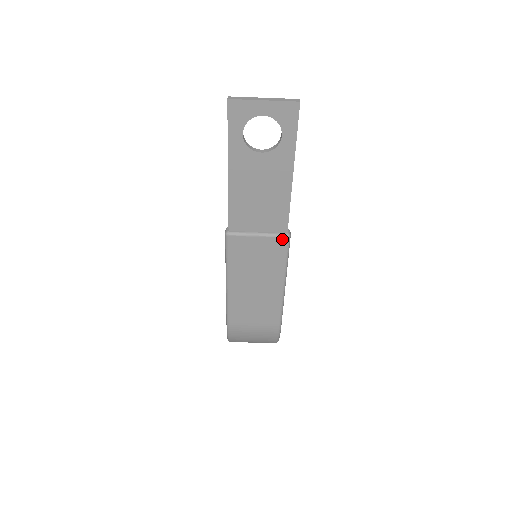
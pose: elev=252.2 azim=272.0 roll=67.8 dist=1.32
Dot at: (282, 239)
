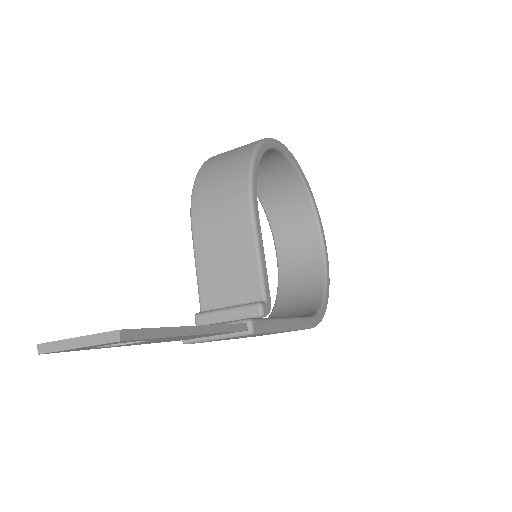
Dot at: (246, 335)
